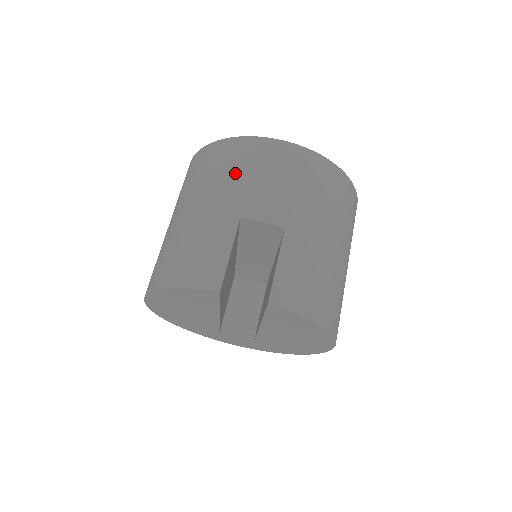
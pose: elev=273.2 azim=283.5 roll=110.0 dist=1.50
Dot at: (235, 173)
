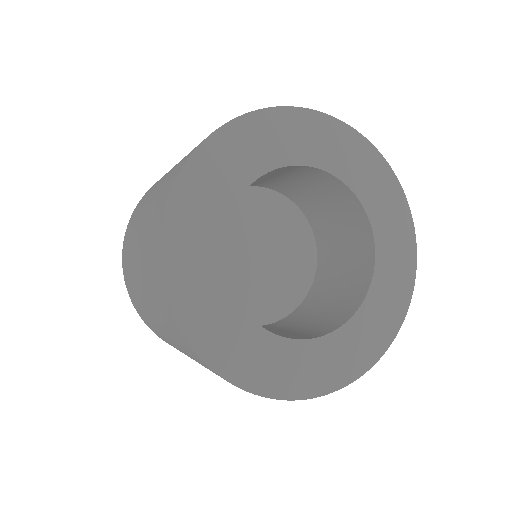
Dot at: (190, 356)
